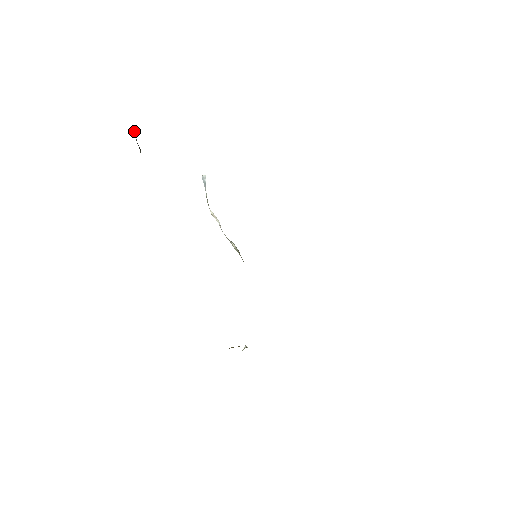
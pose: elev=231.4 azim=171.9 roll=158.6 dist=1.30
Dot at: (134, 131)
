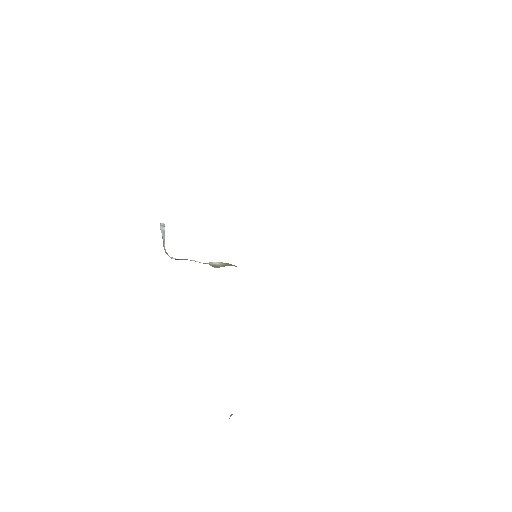
Dot at: occluded
